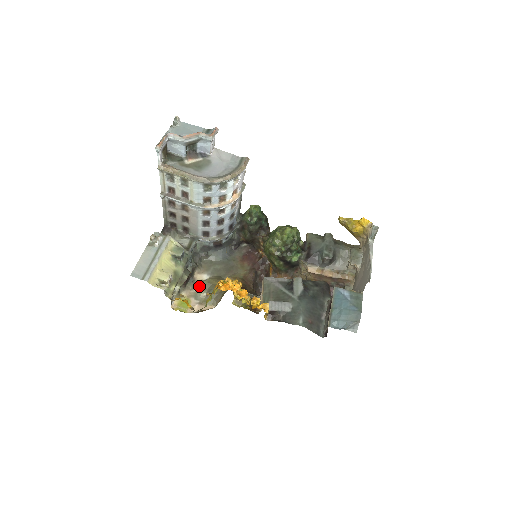
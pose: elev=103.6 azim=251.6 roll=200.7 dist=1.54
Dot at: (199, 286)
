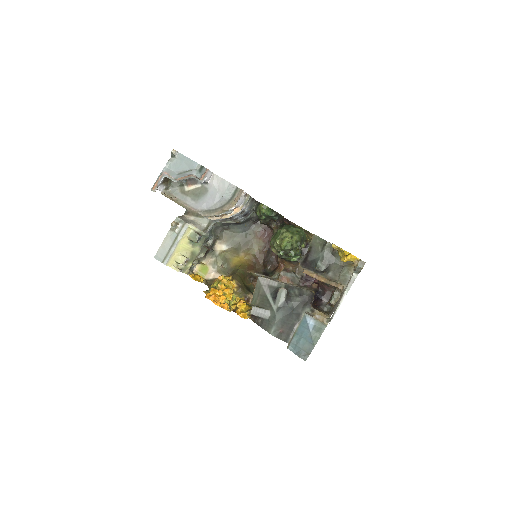
Dot at: (217, 257)
